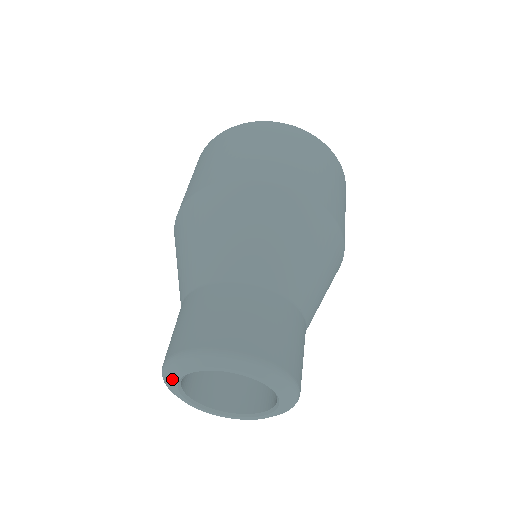
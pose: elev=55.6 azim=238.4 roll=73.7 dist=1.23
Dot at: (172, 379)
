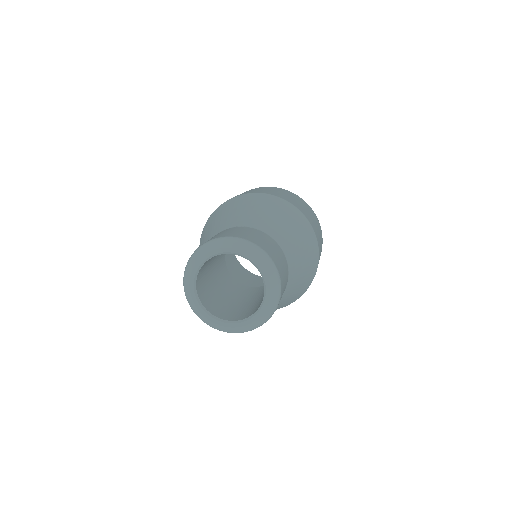
Dot at: (194, 303)
